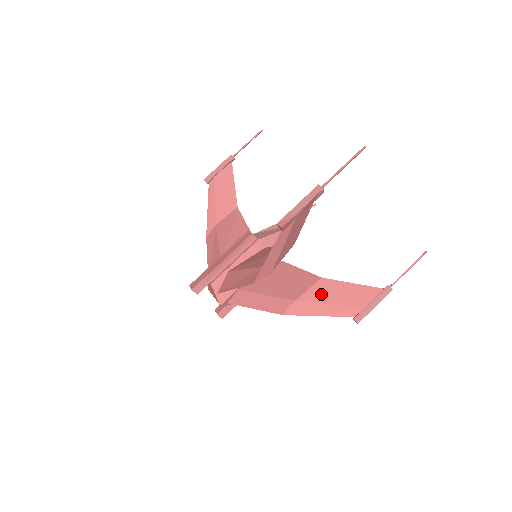
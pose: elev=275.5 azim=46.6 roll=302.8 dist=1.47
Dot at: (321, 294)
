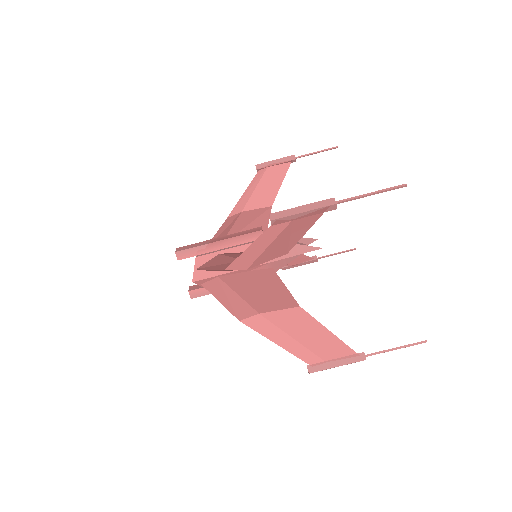
Dot at: (289, 322)
